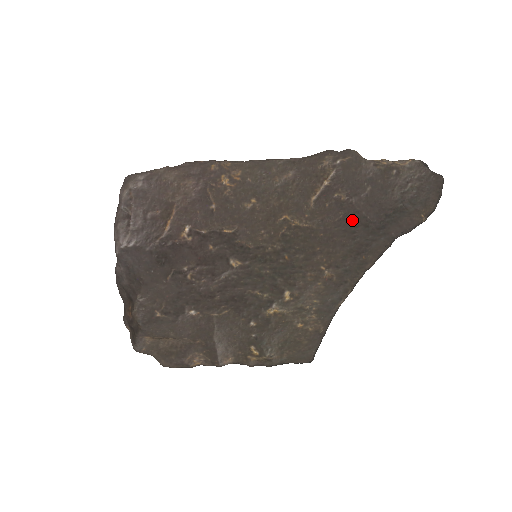
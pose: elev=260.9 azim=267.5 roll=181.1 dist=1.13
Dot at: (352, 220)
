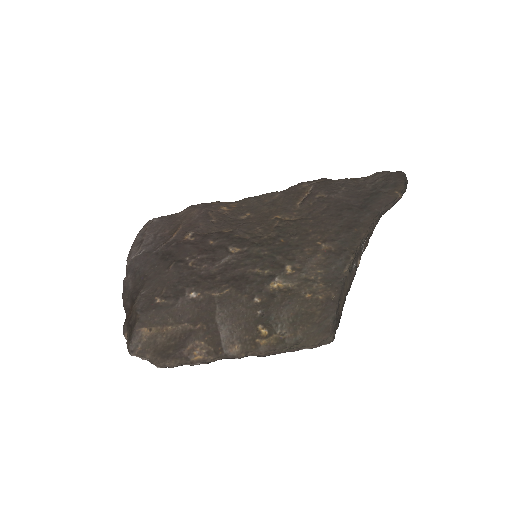
Dot at: (336, 207)
